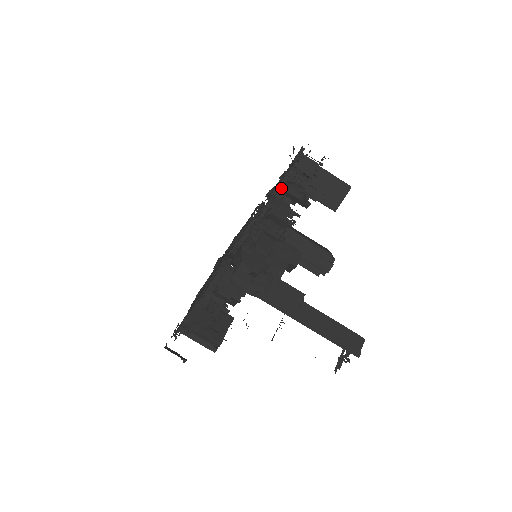
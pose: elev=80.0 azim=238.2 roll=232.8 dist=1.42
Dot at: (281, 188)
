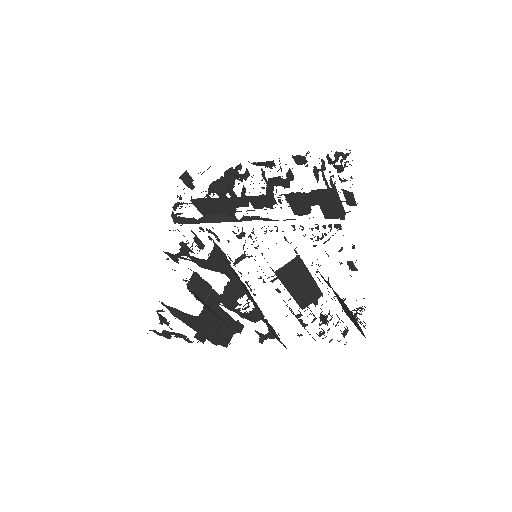
Dot at: occluded
